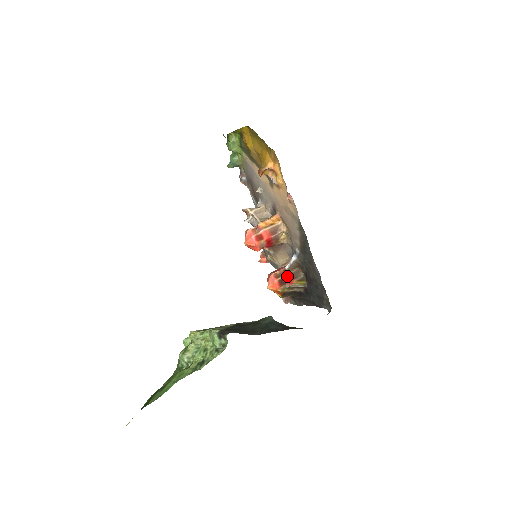
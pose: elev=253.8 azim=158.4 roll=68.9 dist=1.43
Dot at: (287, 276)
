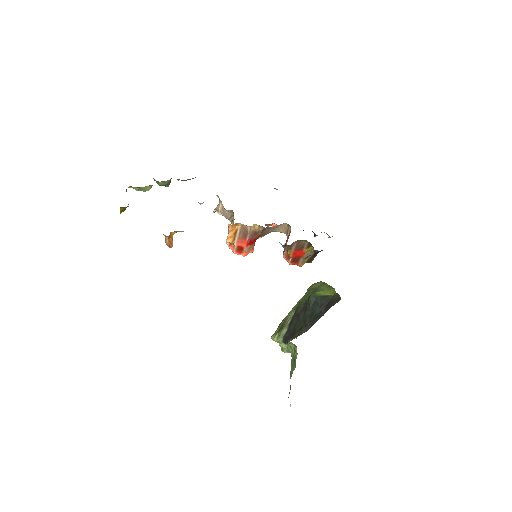
Dot at: (294, 253)
